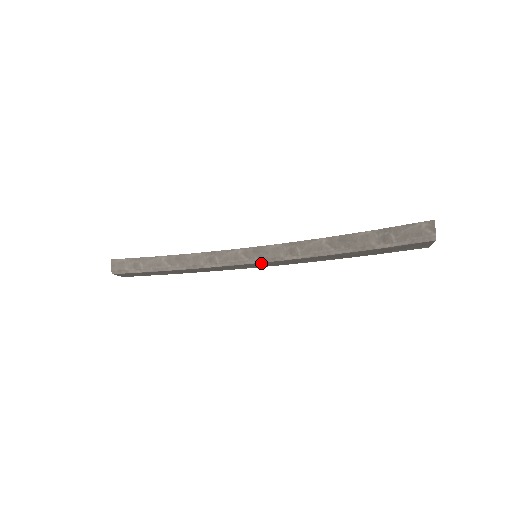
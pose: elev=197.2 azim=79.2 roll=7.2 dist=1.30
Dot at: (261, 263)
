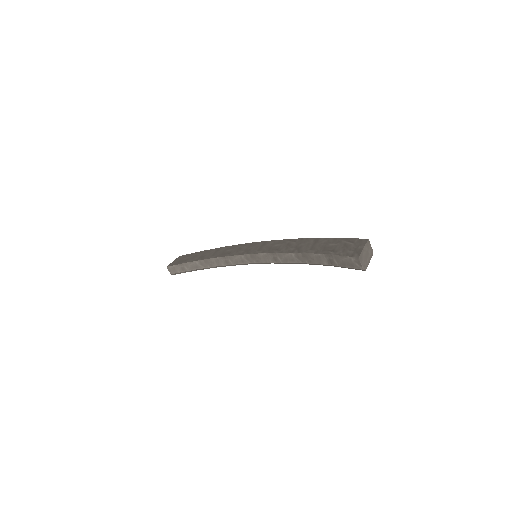
Dot at: occluded
